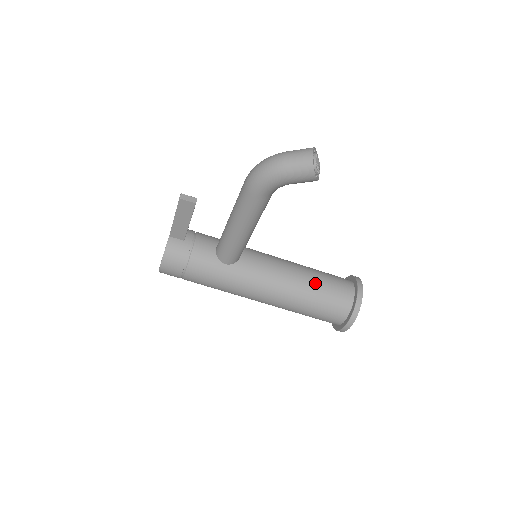
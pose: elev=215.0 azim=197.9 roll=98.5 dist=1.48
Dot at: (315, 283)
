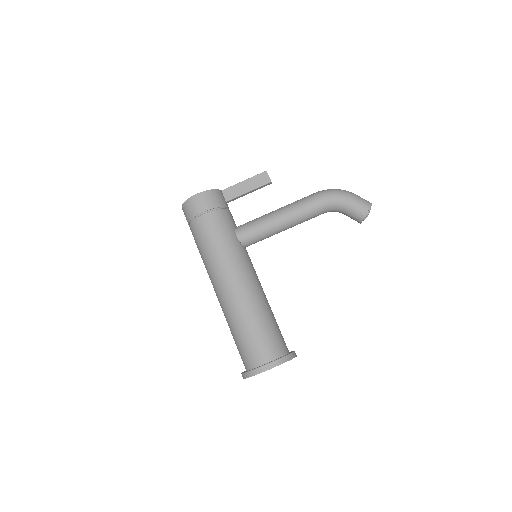
Dot at: (273, 314)
